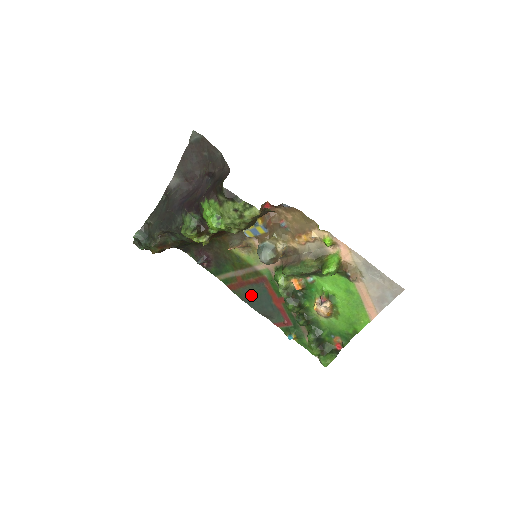
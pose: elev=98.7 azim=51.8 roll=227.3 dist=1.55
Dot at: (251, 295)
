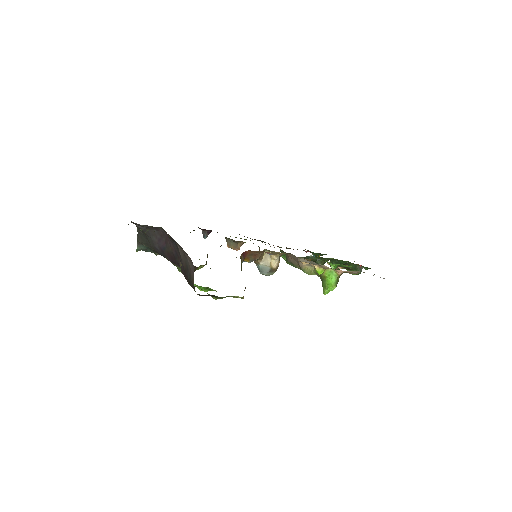
Dot at: occluded
